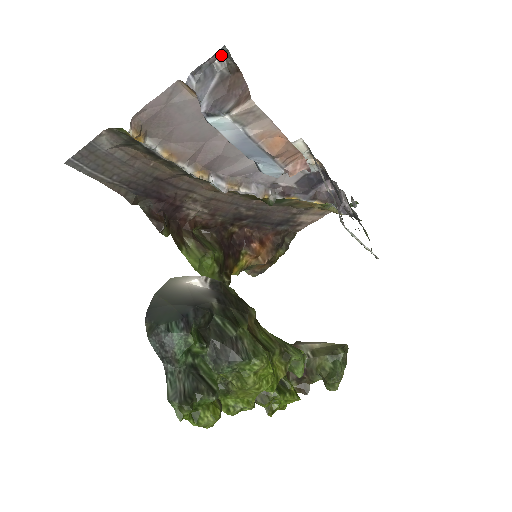
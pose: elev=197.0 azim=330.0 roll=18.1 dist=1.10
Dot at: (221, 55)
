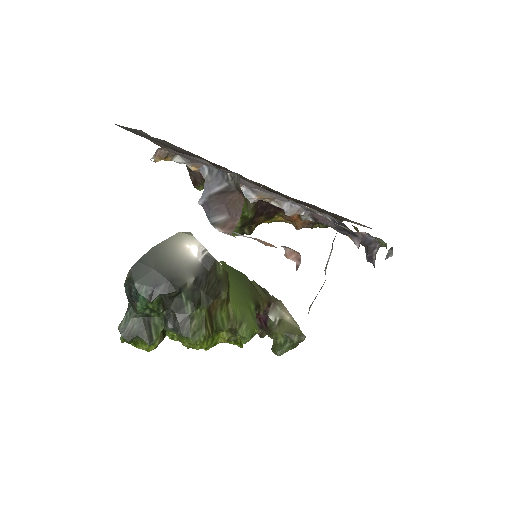
Dot at: occluded
